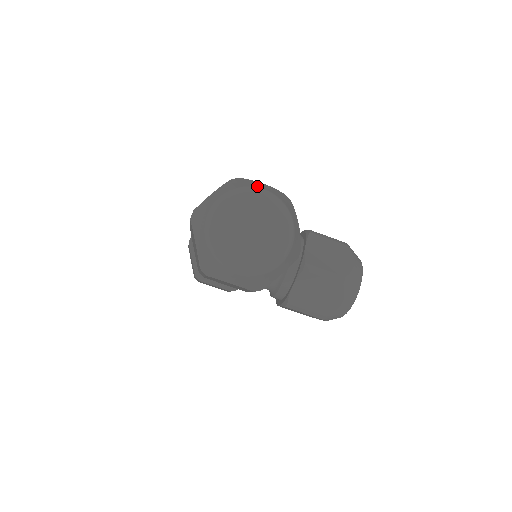
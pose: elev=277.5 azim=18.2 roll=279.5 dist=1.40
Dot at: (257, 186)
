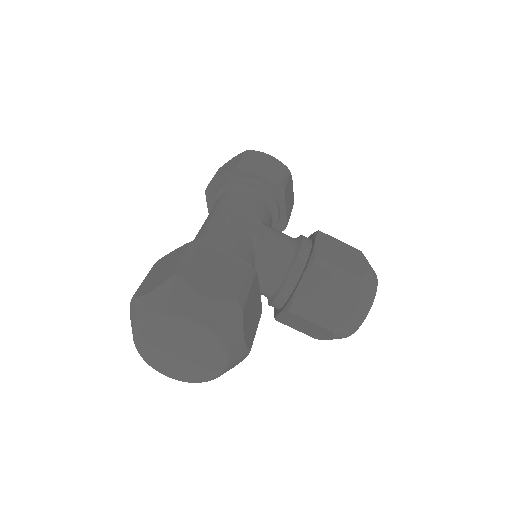
Dot at: (188, 311)
